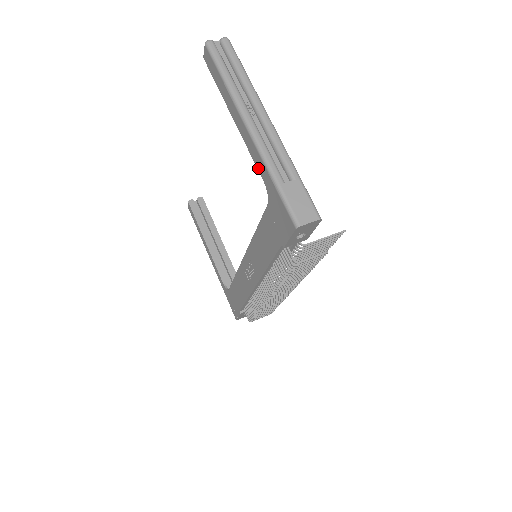
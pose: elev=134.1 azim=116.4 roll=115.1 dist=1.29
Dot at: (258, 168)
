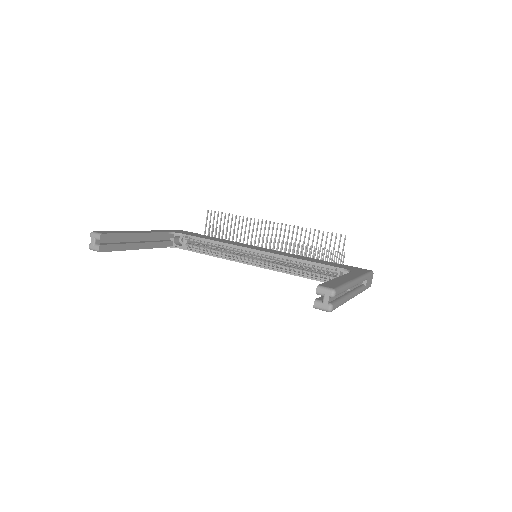
Dot at: occluded
